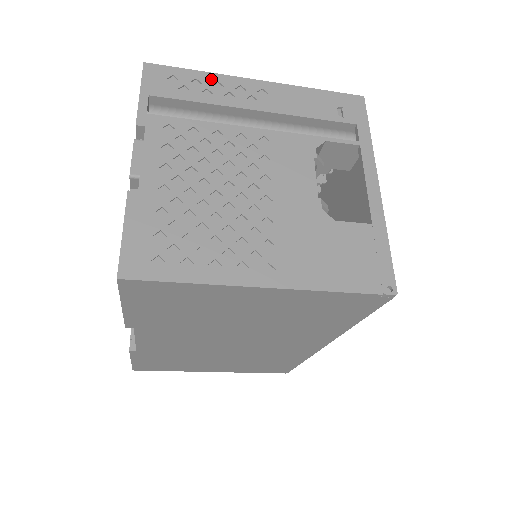
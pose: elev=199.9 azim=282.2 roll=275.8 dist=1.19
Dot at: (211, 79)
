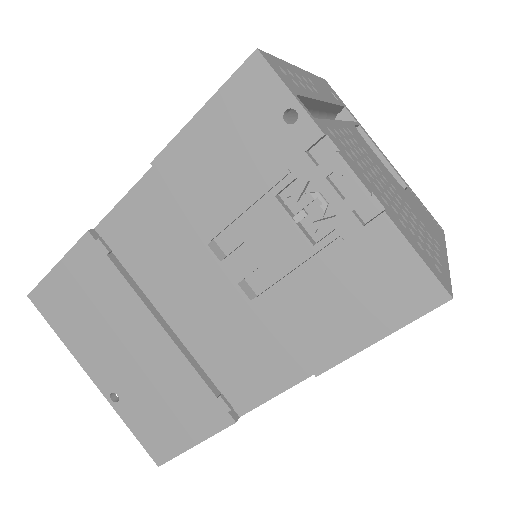
Dot at: (291, 69)
